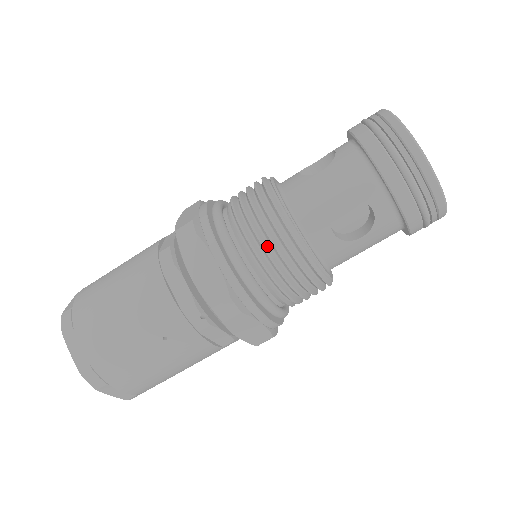
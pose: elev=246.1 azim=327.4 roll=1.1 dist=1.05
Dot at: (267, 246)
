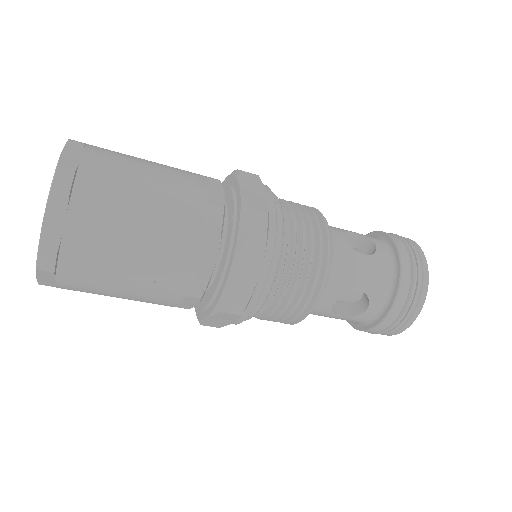
Dot at: (298, 282)
